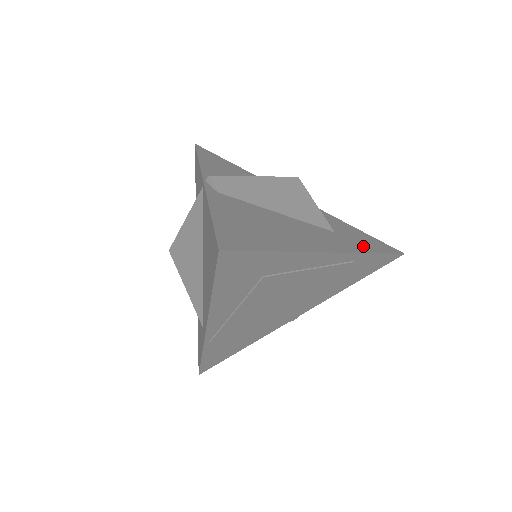
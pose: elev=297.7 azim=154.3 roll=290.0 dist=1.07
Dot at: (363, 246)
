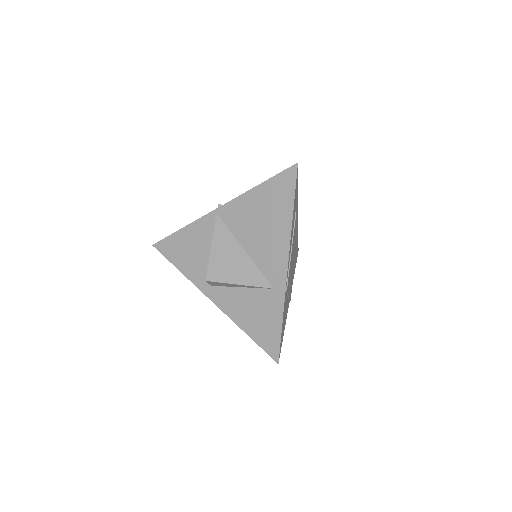
Dot at: occluded
